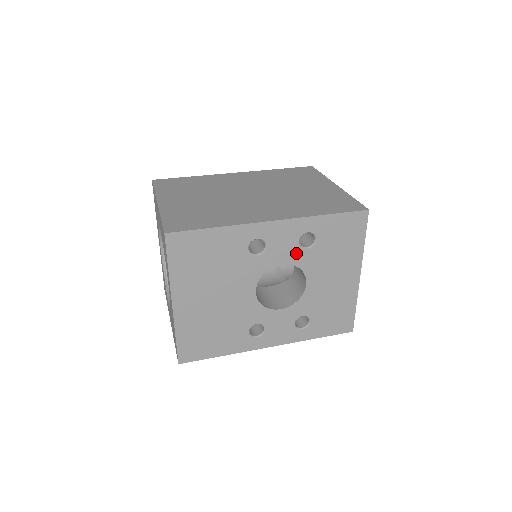
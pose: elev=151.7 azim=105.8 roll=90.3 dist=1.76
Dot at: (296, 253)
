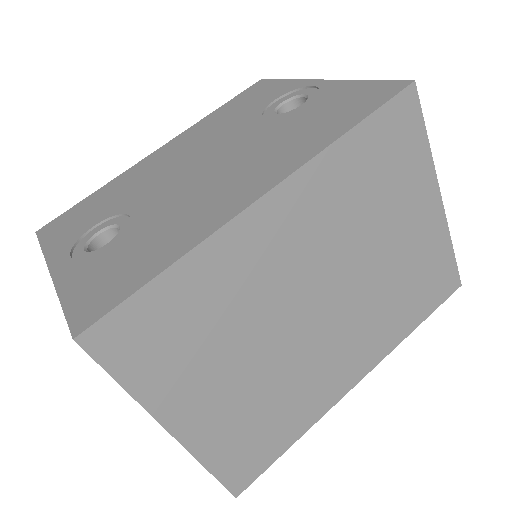
Dot at: occluded
